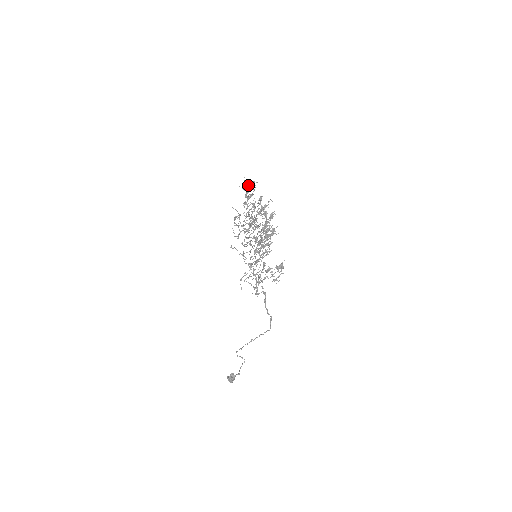
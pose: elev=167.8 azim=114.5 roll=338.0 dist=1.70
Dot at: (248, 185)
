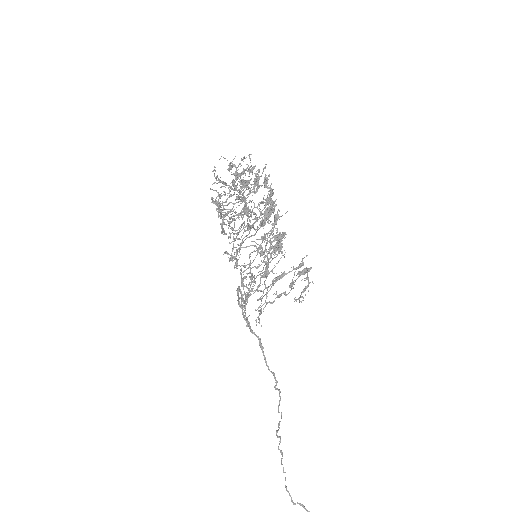
Dot at: occluded
